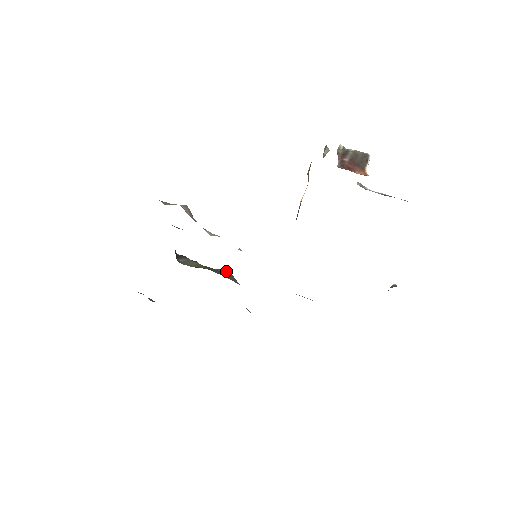
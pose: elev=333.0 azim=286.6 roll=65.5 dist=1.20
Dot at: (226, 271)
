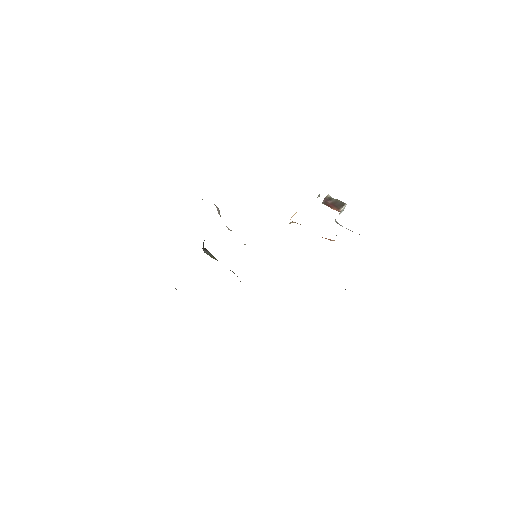
Dot at: occluded
